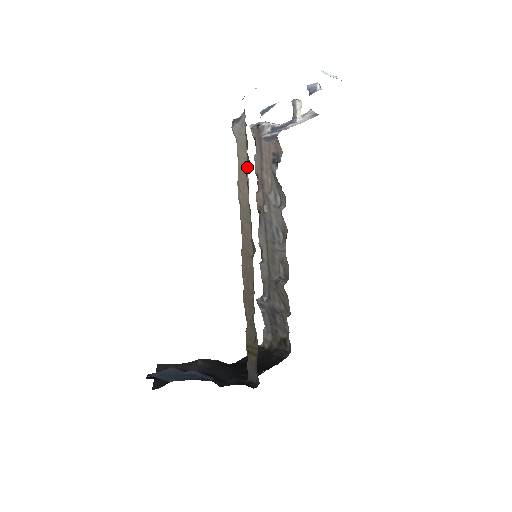
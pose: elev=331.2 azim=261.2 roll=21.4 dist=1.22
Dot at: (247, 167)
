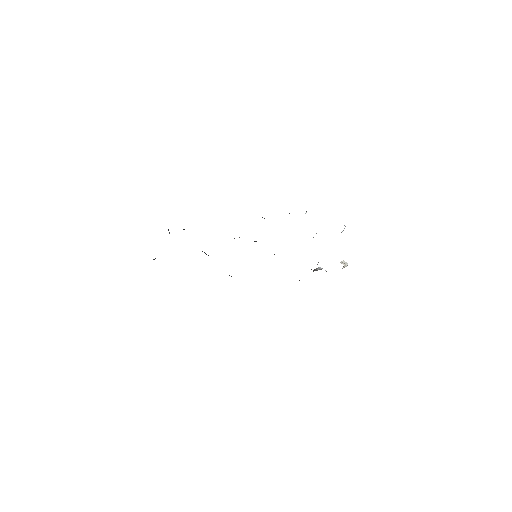
Dot at: occluded
